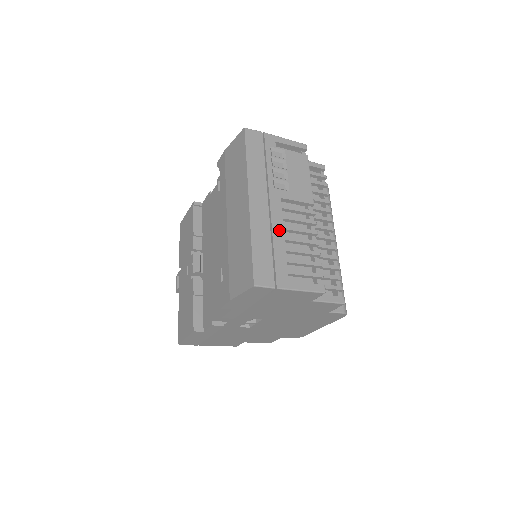
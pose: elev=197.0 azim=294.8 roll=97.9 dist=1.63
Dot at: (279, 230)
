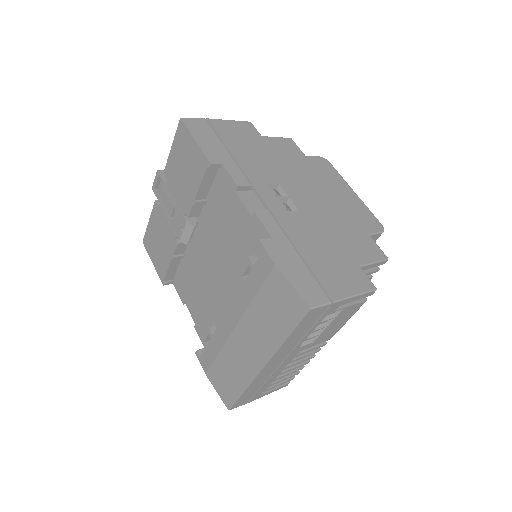
Dot at: (278, 373)
